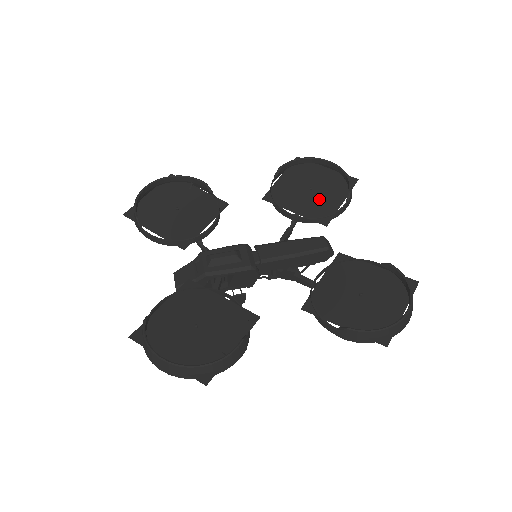
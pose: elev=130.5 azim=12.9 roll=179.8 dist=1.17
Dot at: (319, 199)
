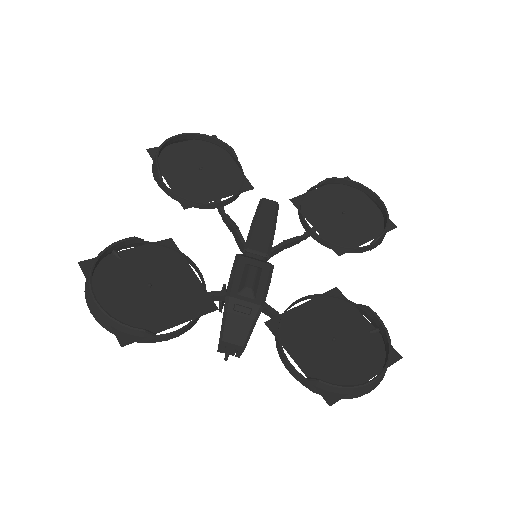
Dot at: (218, 172)
